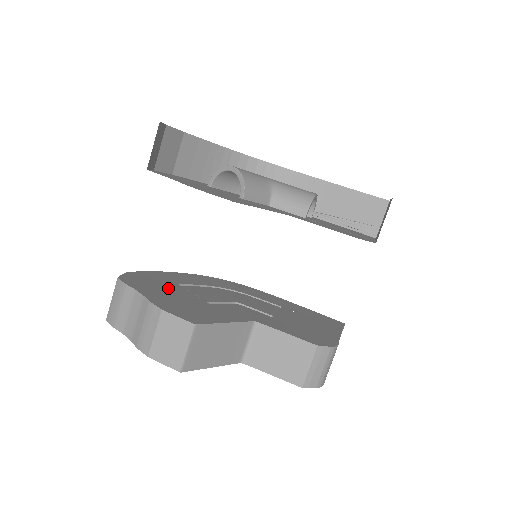
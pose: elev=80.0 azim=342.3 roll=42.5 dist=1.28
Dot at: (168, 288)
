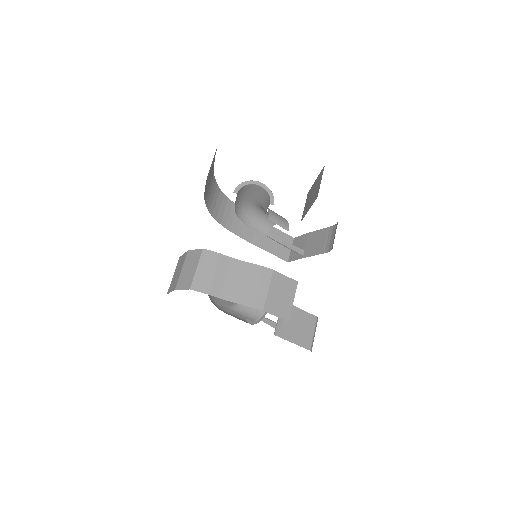
Dot at: occluded
